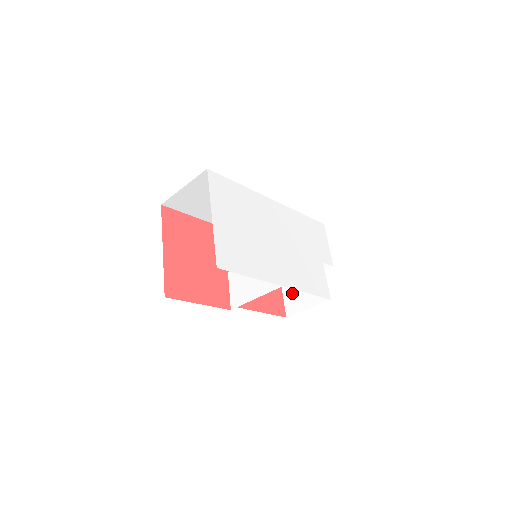
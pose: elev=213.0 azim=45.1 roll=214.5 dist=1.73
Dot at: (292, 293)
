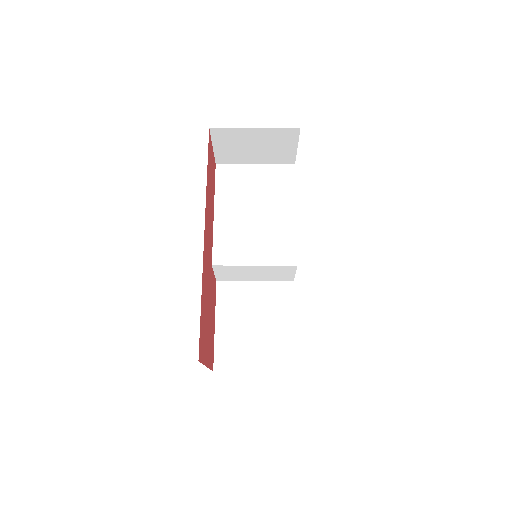
Dot at: occluded
